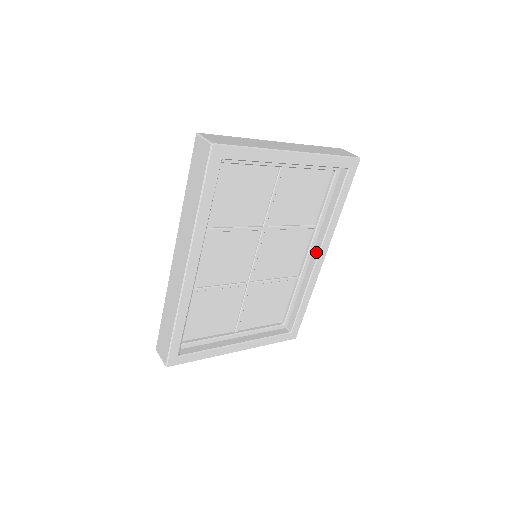
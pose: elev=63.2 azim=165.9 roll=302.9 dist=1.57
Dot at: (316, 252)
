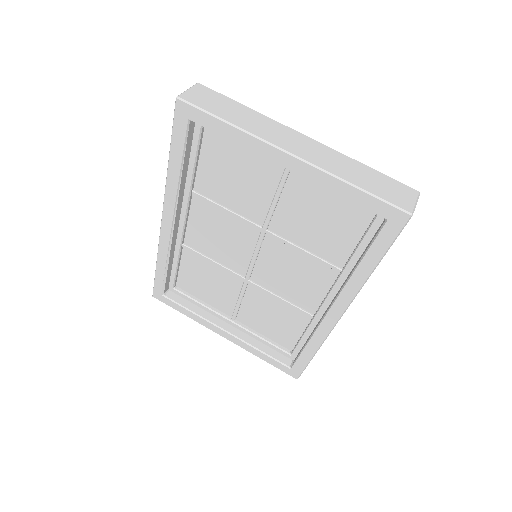
Dot at: (332, 302)
